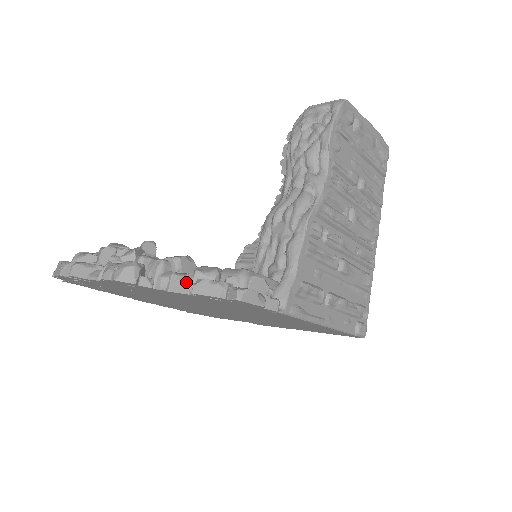
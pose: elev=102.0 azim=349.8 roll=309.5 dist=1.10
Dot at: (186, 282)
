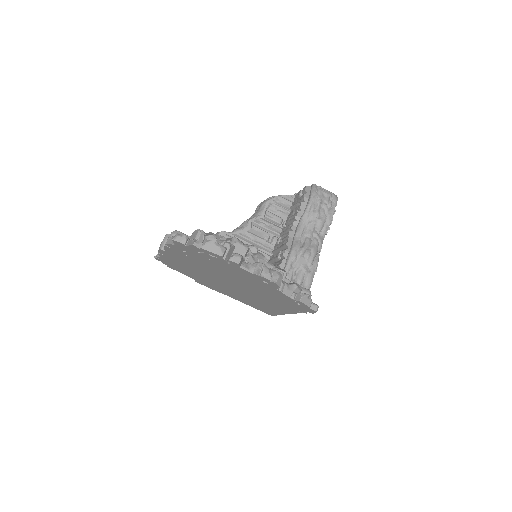
Dot at: (291, 290)
